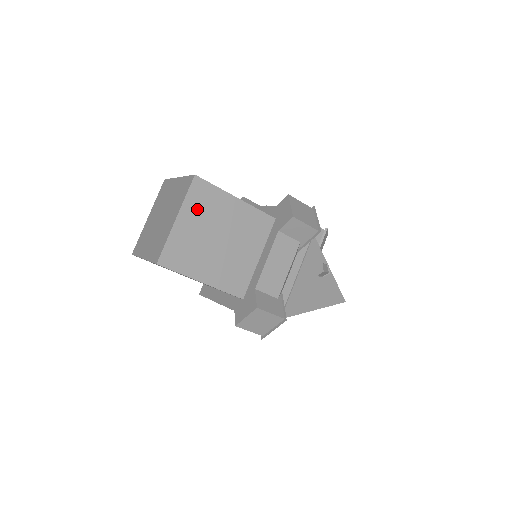
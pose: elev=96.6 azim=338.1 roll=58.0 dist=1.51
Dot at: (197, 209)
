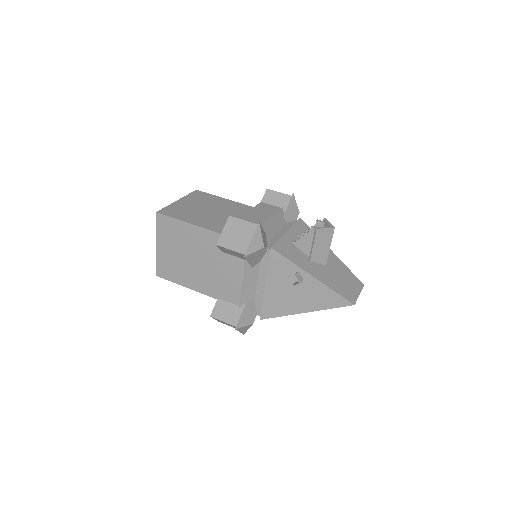
Dot at: (166, 237)
